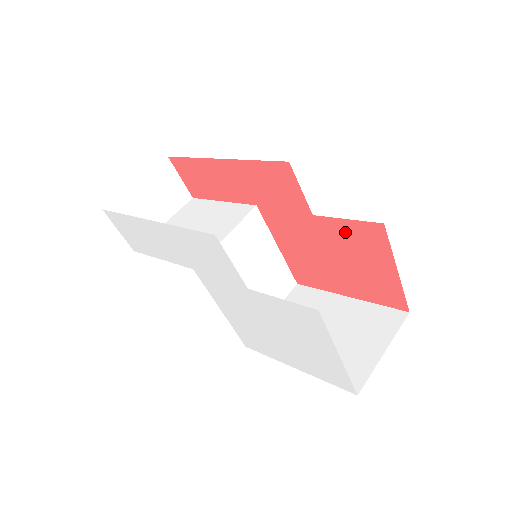
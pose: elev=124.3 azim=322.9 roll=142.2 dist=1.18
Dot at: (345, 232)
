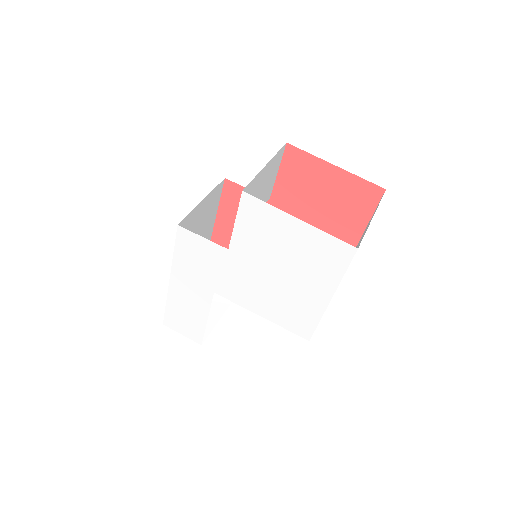
Dot at: (289, 183)
